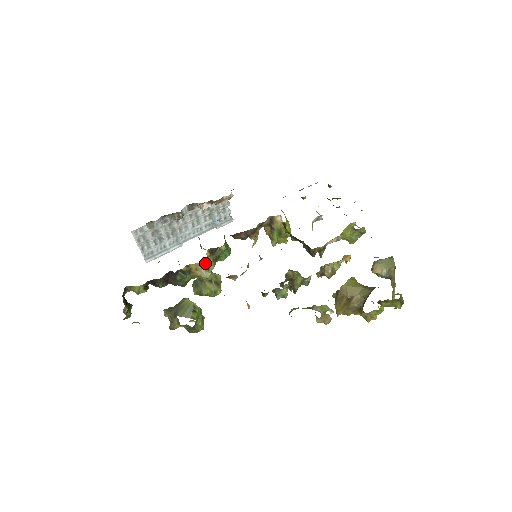
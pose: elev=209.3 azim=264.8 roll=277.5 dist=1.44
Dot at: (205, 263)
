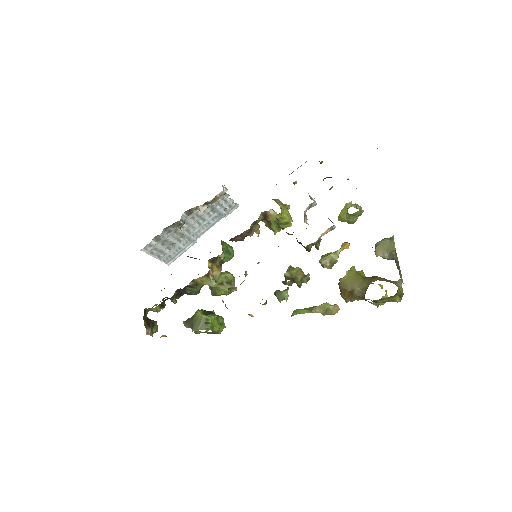
Dot at: (208, 274)
